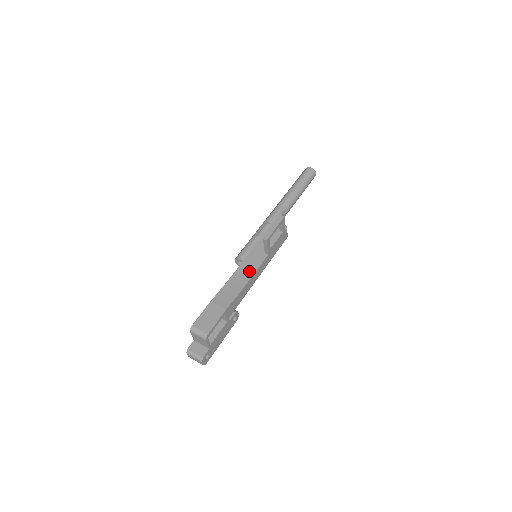
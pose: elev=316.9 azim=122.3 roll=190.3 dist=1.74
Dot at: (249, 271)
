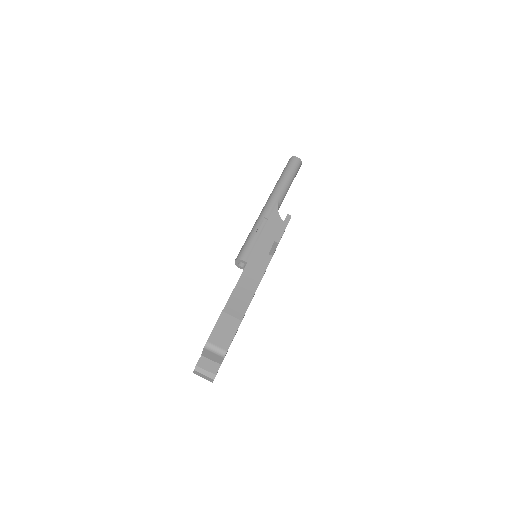
Dot at: (256, 275)
